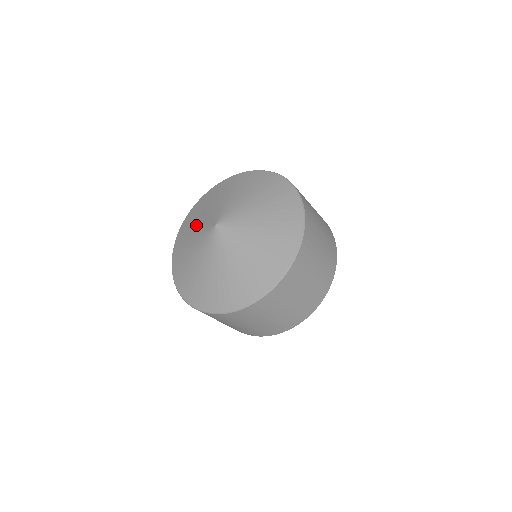
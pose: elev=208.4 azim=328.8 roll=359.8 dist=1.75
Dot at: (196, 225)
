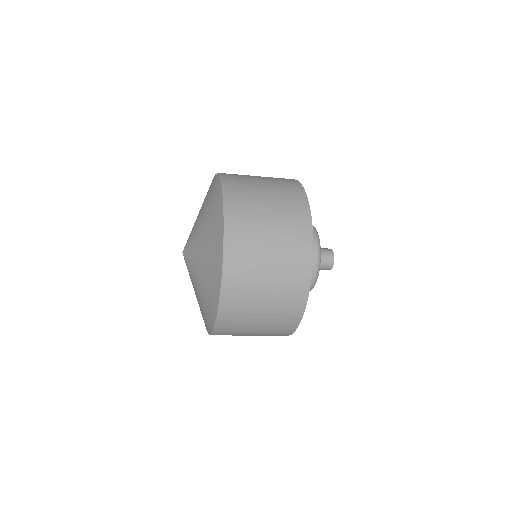
Dot at: occluded
